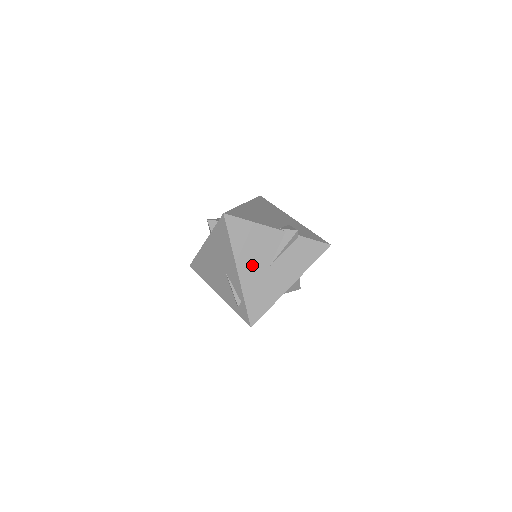
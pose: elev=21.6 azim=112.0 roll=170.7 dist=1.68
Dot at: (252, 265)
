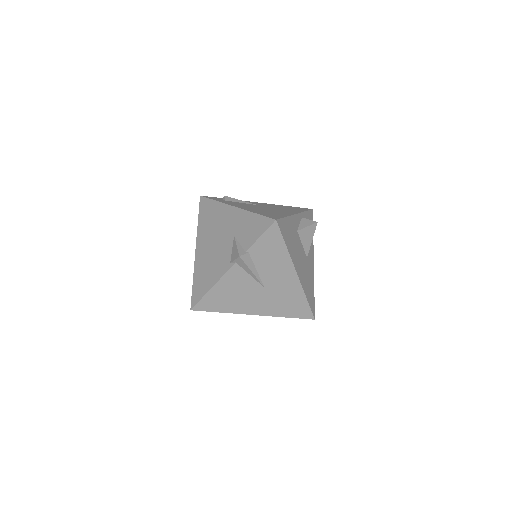
Dot at: (254, 302)
